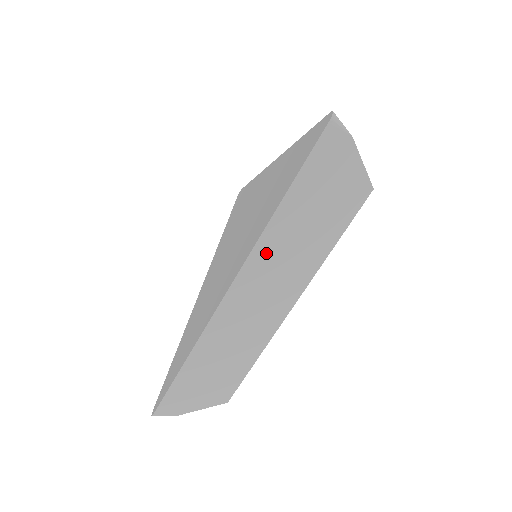
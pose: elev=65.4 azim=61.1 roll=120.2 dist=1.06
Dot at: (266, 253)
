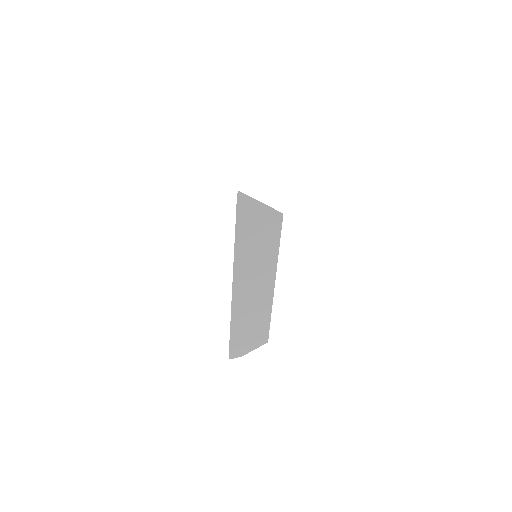
Dot at: (242, 265)
